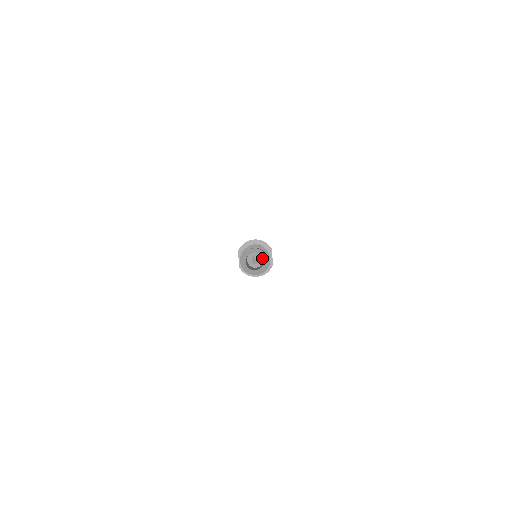
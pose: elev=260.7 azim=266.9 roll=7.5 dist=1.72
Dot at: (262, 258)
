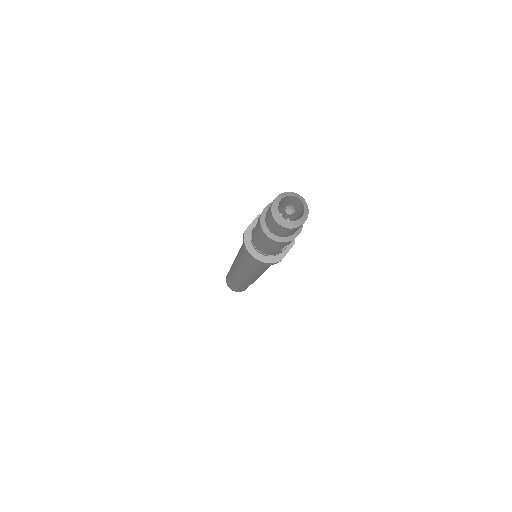
Dot at: occluded
